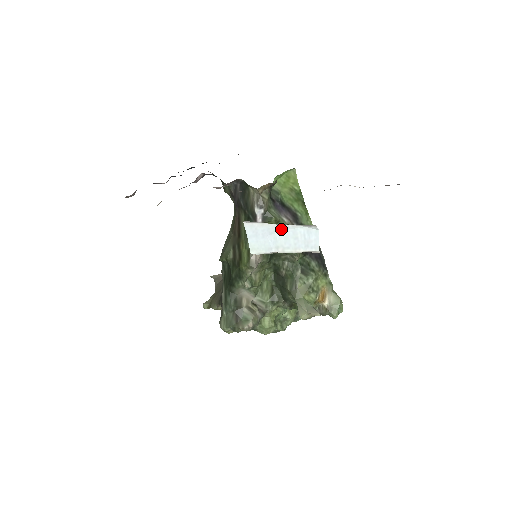
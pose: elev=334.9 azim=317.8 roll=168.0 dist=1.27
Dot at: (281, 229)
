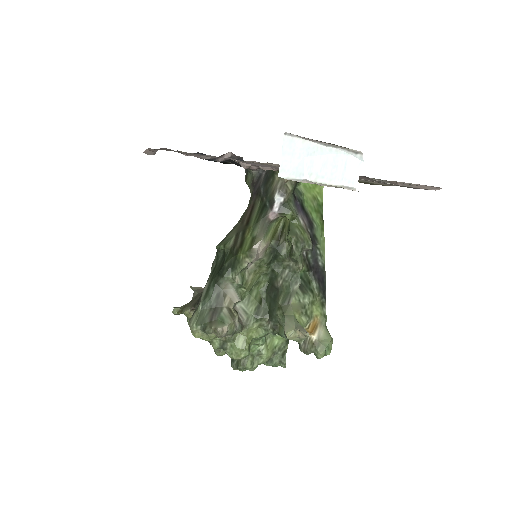
Dot at: (322, 152)
